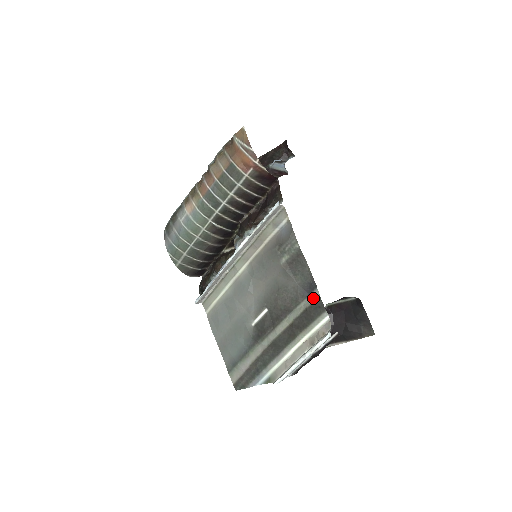
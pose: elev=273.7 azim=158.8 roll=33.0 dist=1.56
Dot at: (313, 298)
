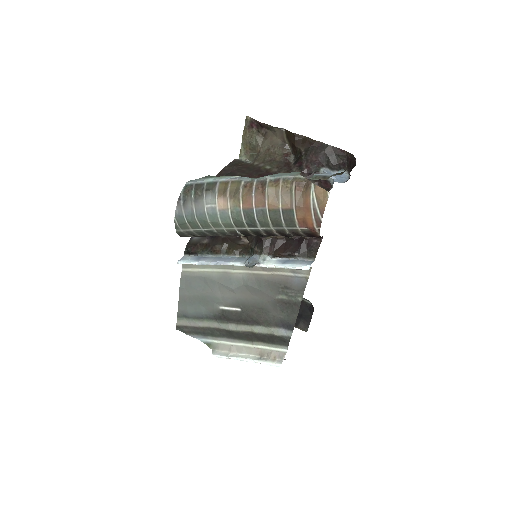
Dot at: (284, 333)
